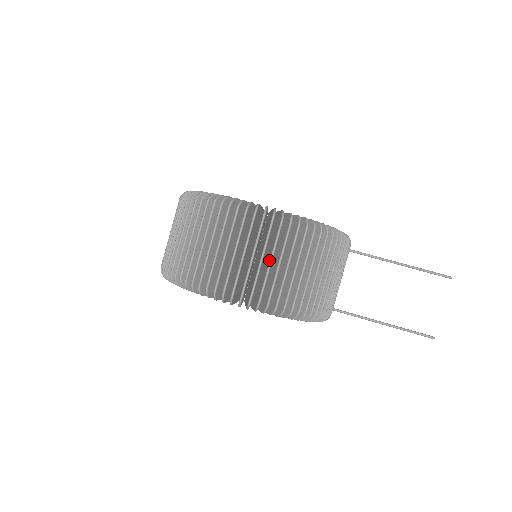
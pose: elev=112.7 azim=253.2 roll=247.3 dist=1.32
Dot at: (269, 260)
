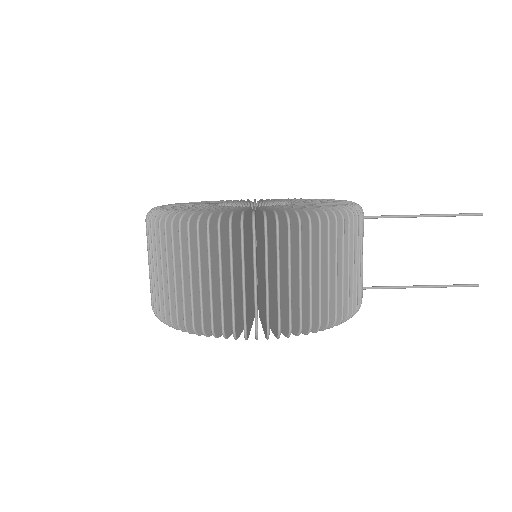
Dot at: (287, 276)
